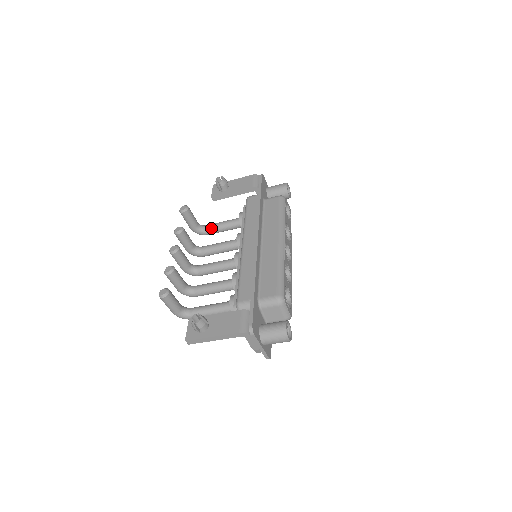
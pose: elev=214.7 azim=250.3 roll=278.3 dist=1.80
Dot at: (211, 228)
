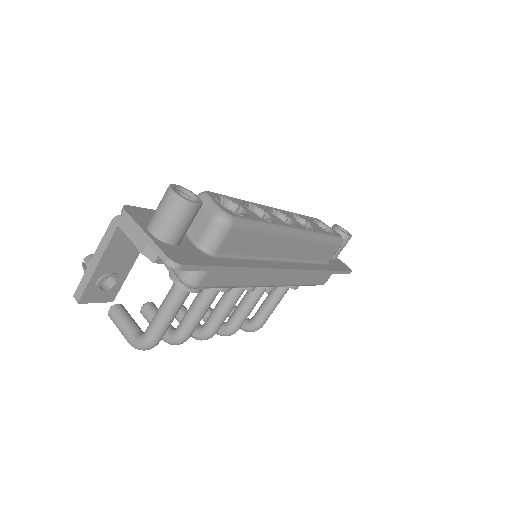
Dot at: (257, 311)
